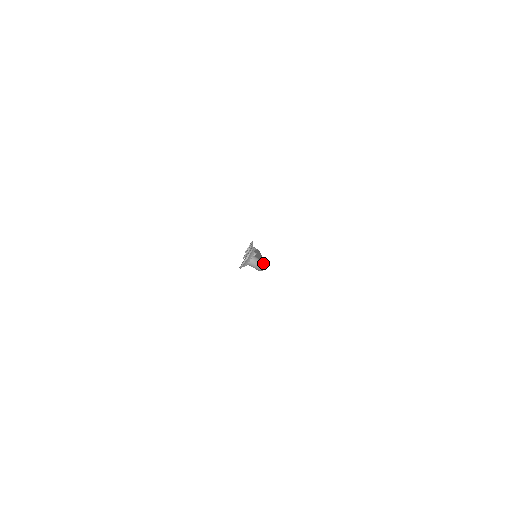
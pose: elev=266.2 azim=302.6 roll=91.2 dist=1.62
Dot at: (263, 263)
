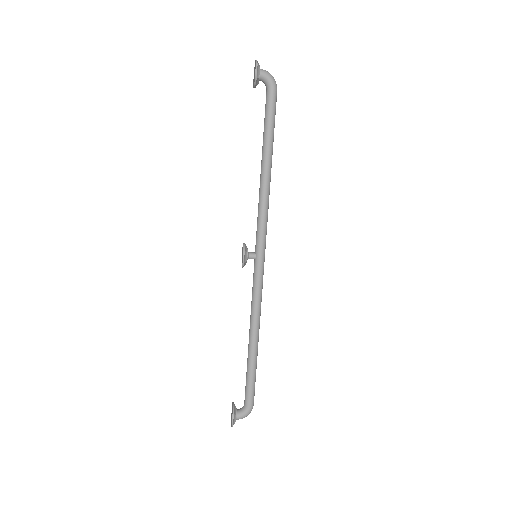
Dot at: (248, 414)
